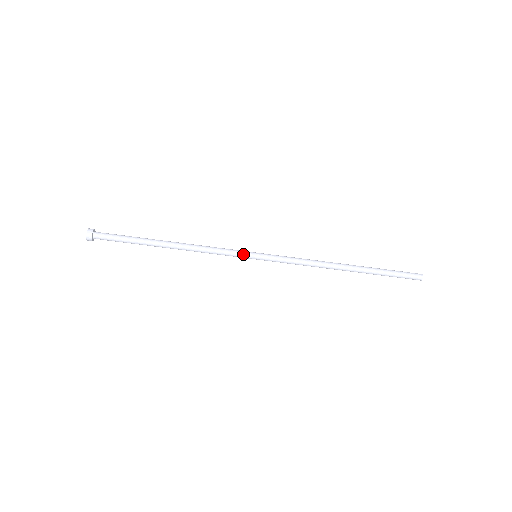
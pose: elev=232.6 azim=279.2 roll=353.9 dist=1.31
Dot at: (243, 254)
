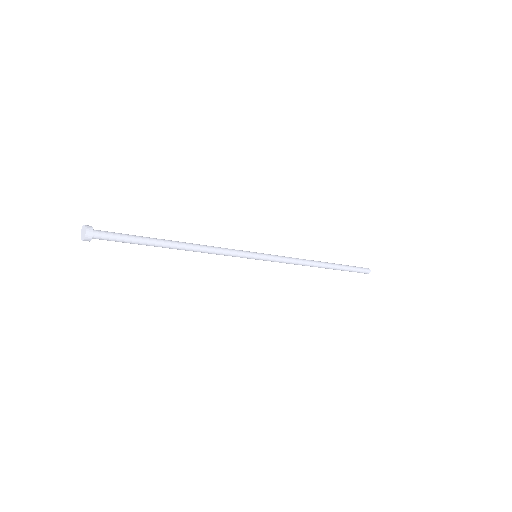
Dot at: (247, 256)
